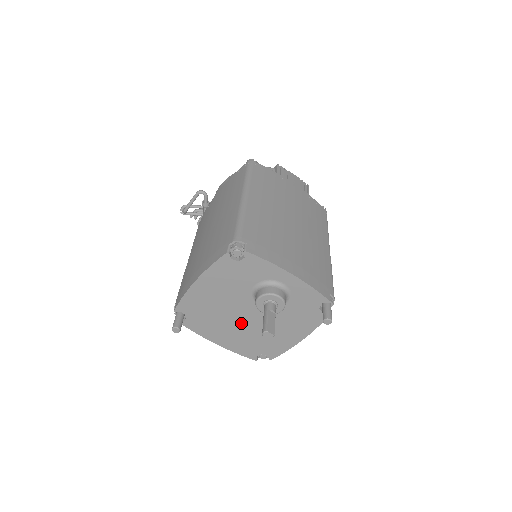
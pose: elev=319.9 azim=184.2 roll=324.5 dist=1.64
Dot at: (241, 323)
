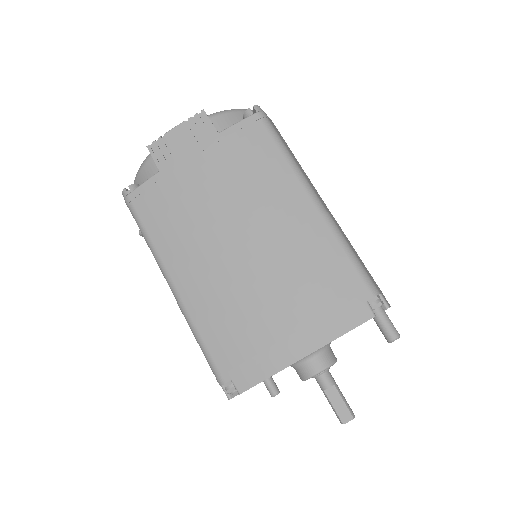
Dot at: occluded
